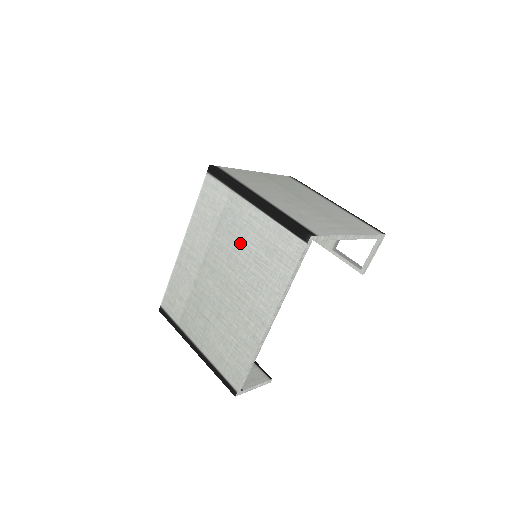
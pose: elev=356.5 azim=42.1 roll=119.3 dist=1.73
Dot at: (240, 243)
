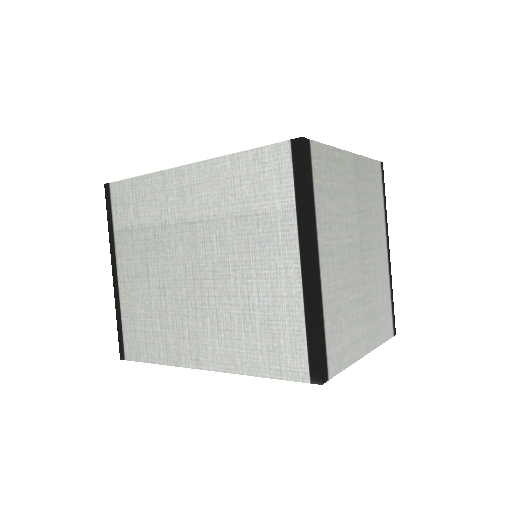
Dot at: (247, 272)
